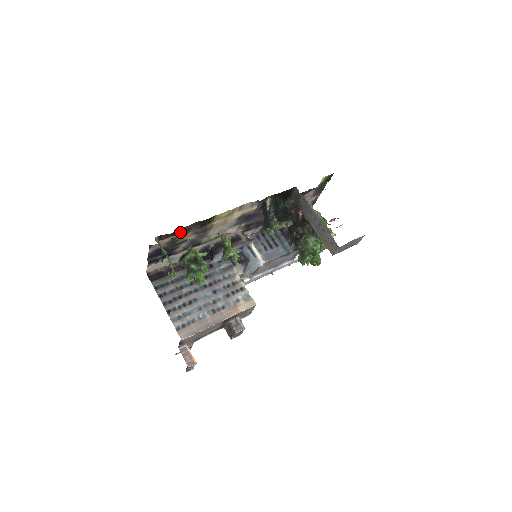
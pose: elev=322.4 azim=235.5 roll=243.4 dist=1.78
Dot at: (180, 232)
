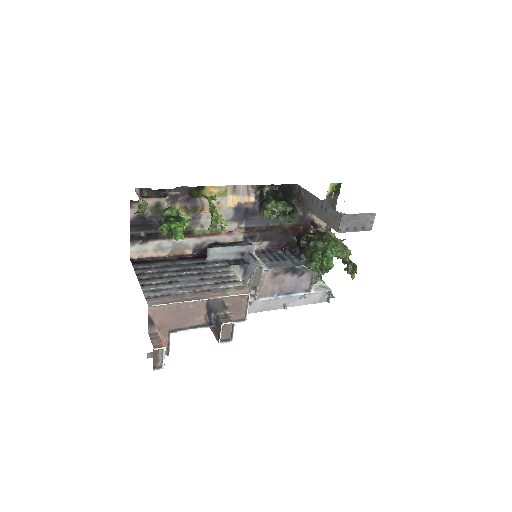
Dot at: occluded
